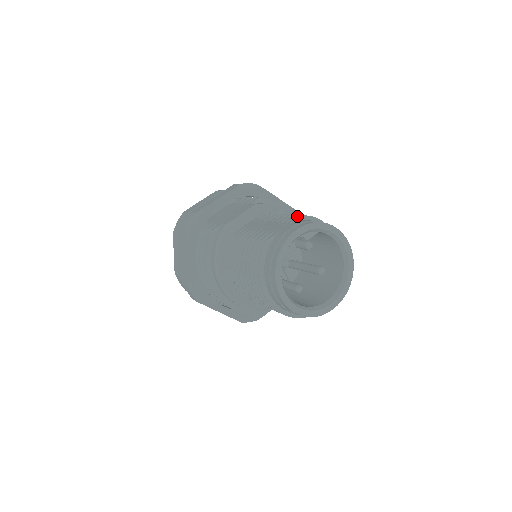
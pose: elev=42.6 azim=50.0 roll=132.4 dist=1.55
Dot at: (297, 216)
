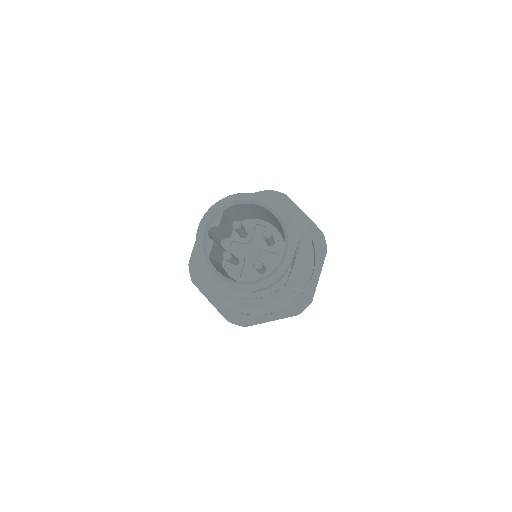
Dot at: occluded
